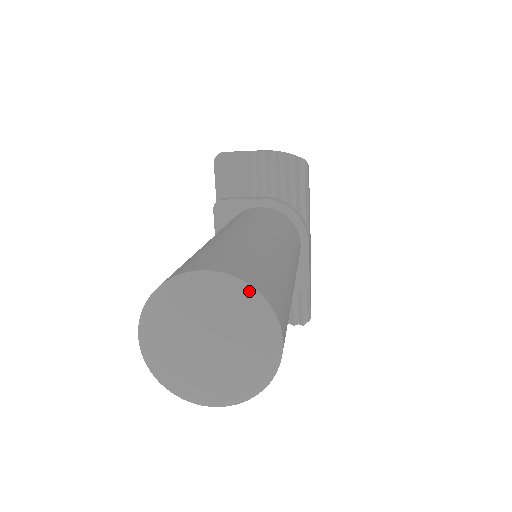
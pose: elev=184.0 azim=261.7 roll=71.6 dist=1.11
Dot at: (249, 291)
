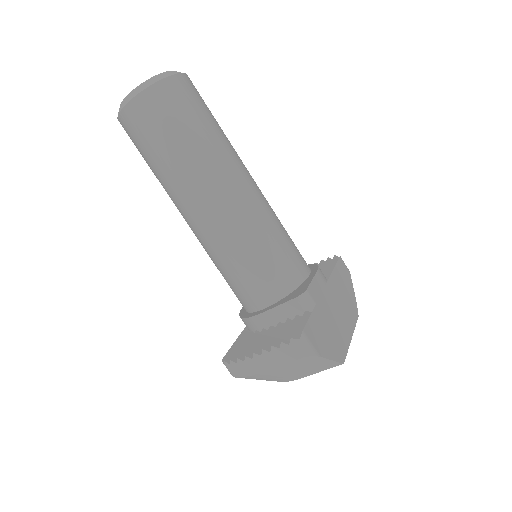
Dot at: occluded
